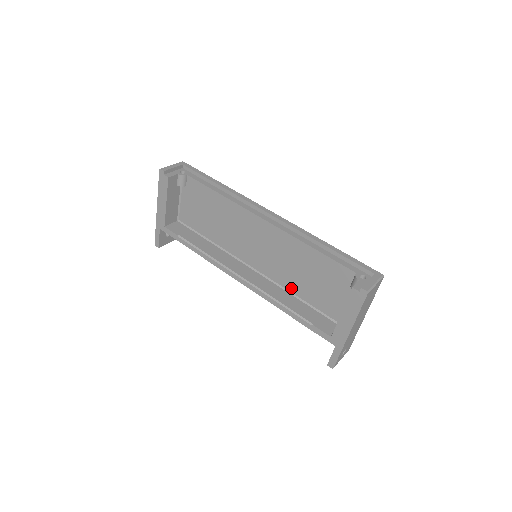
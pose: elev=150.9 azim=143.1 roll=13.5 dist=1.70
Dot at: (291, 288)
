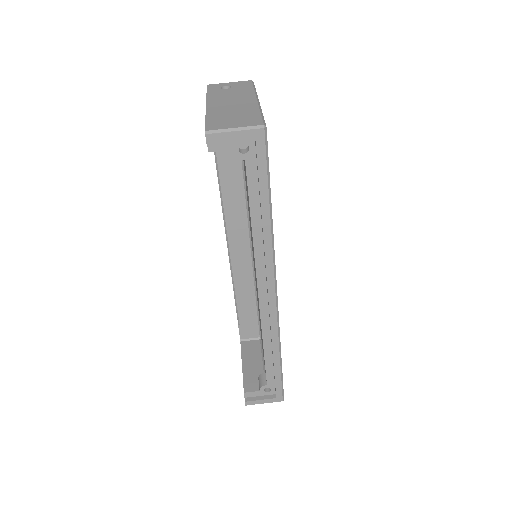
Dot at: occluded
